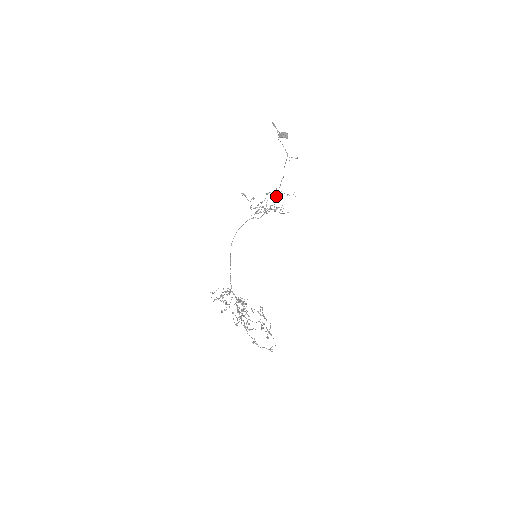
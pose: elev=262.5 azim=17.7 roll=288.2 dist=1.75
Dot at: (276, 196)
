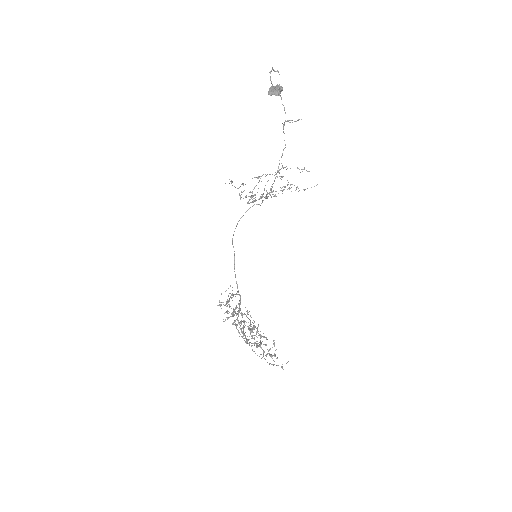
Dot at: (276, 176)
